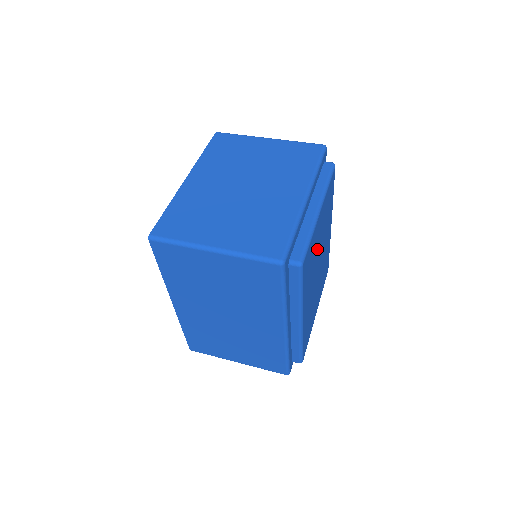
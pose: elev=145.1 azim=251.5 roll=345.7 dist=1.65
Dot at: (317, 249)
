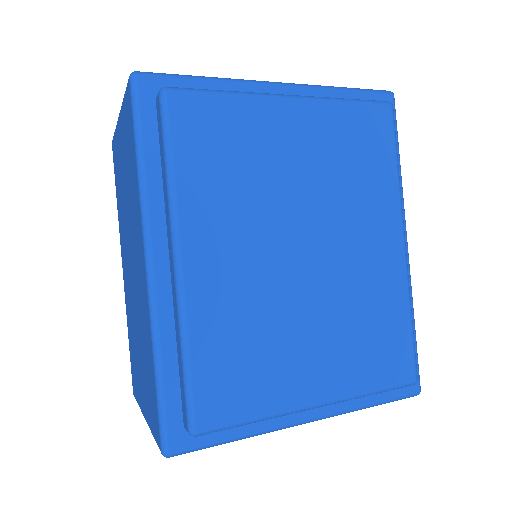
Dot at: (282, 178)
